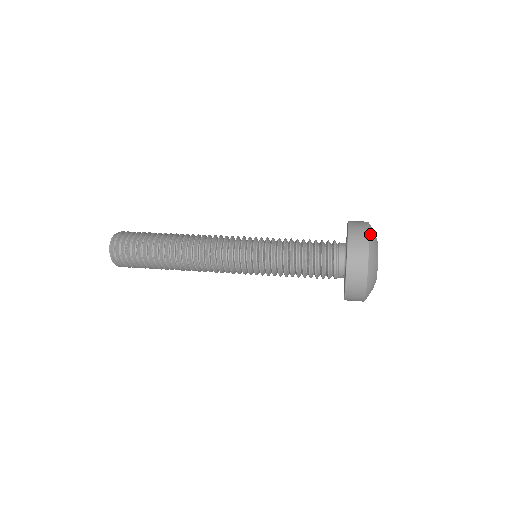
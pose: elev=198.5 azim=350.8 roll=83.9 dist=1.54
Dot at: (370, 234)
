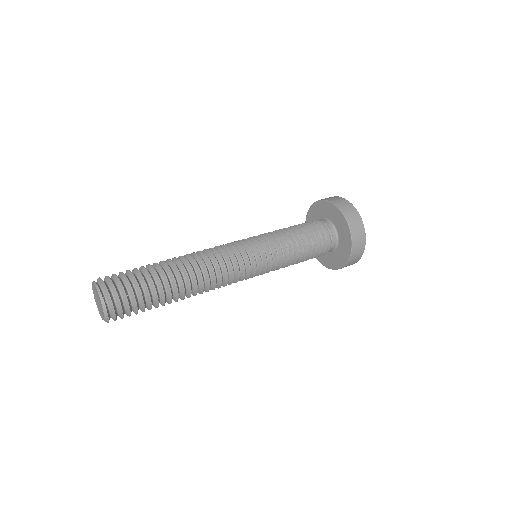
Dot at: occluded
